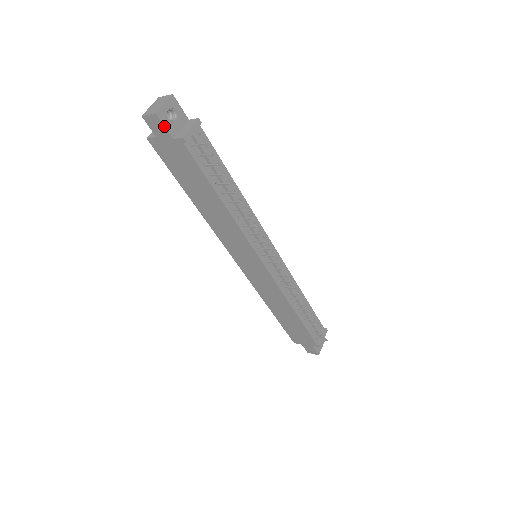
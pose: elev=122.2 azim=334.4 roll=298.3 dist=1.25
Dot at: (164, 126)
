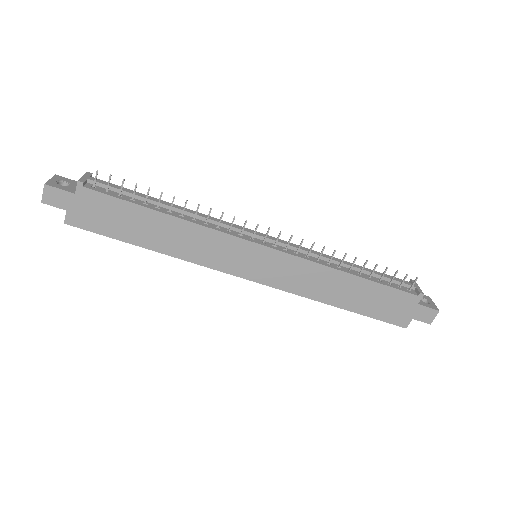
Dot at: (59, 189)
